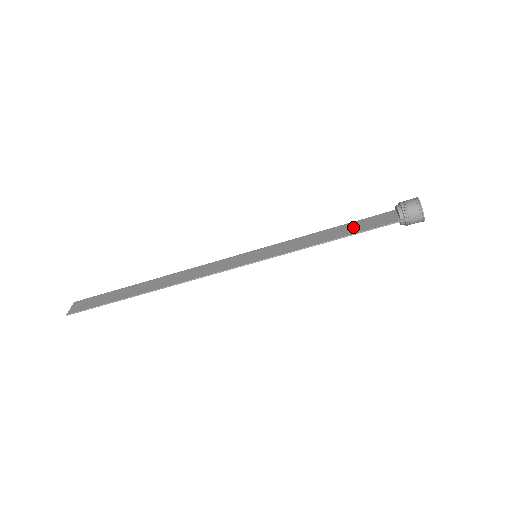
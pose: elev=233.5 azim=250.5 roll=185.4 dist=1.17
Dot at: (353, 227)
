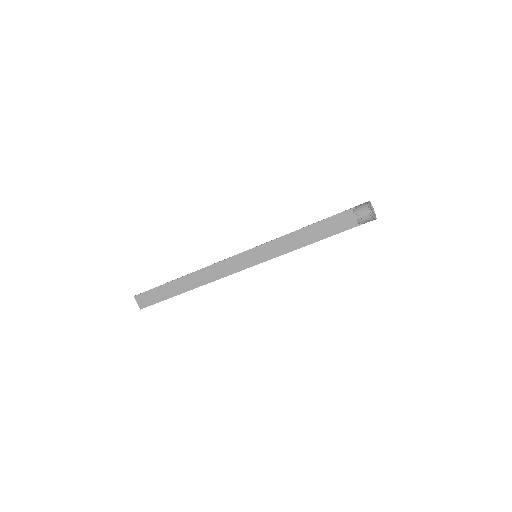
Dot at: (323, 229)
